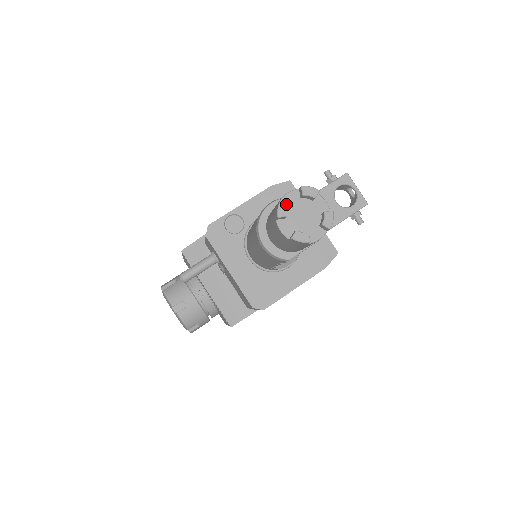
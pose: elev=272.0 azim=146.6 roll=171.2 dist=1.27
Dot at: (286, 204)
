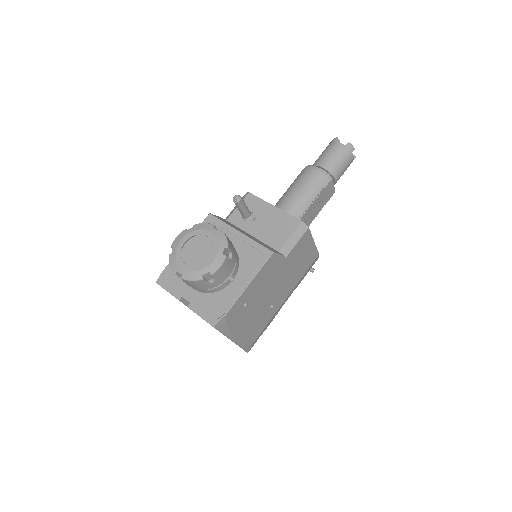
Dot at: occluded
